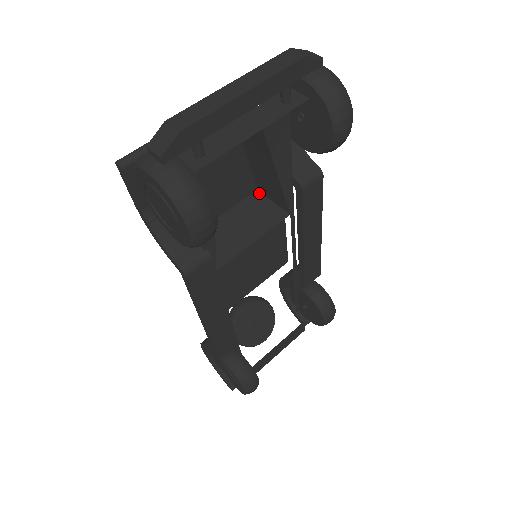
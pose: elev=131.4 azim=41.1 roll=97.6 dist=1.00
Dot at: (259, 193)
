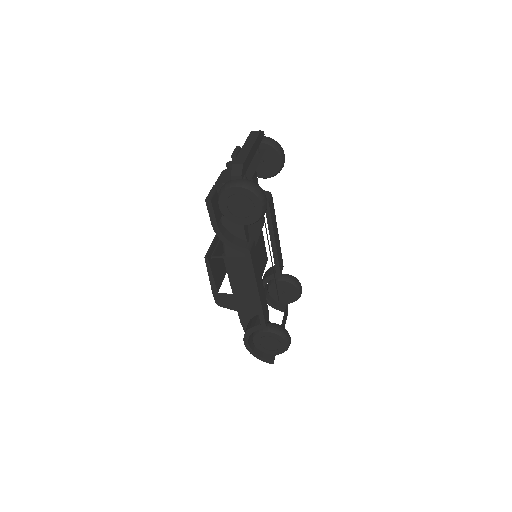
Dot at: occluded
